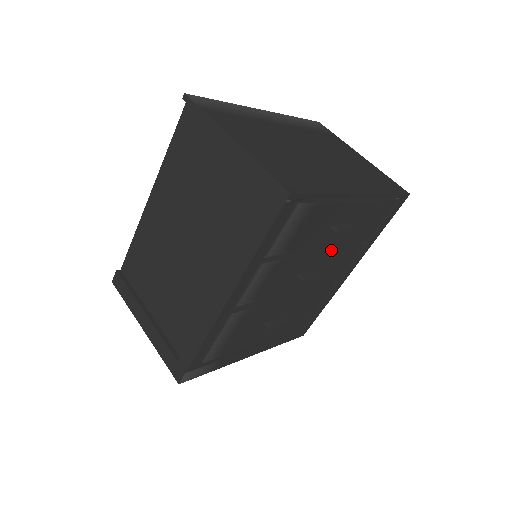
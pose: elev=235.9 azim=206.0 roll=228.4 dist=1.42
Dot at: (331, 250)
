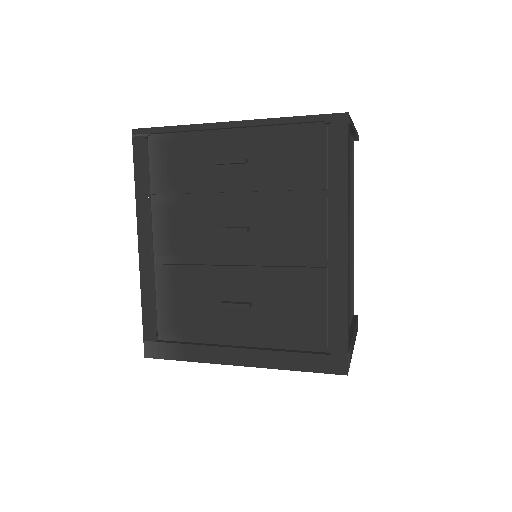
Dot at: (255, 199)
